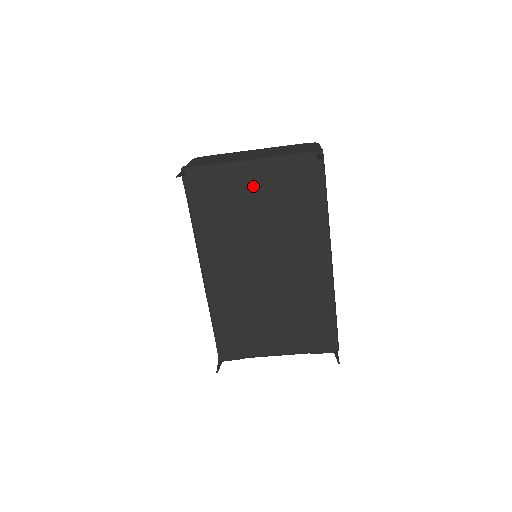
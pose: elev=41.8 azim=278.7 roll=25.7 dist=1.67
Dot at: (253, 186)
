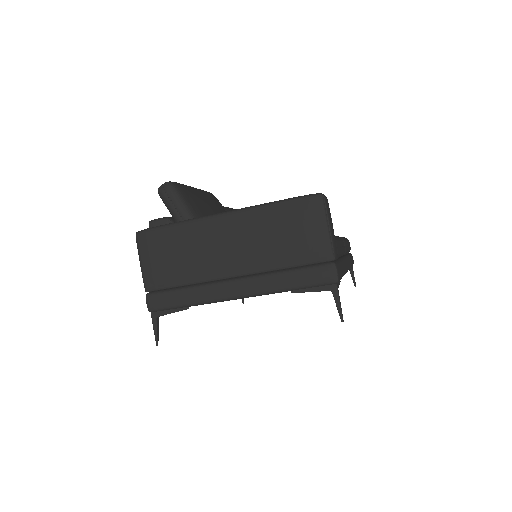
Dot at: occluded
